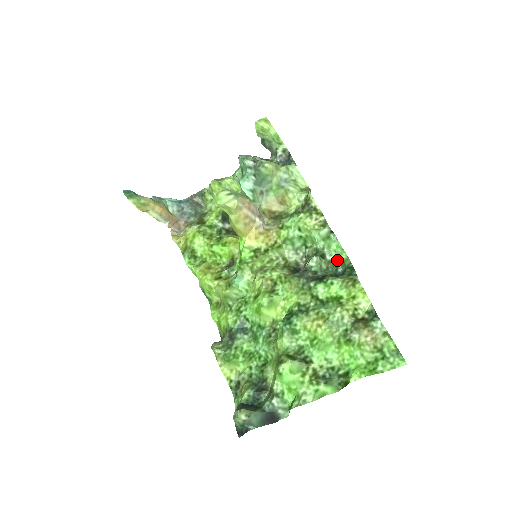
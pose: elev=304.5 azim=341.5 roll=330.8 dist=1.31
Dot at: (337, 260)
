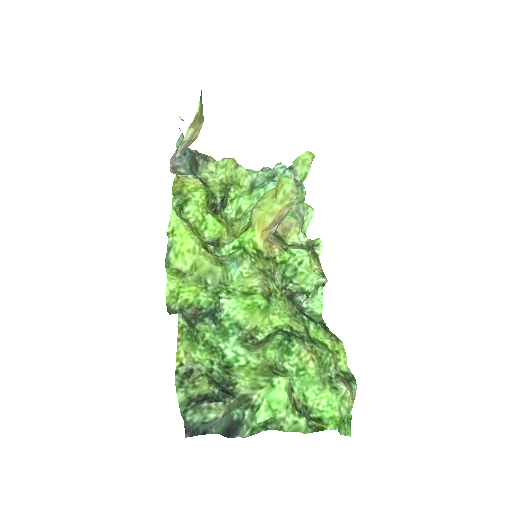
Dot at: (306, 311)
